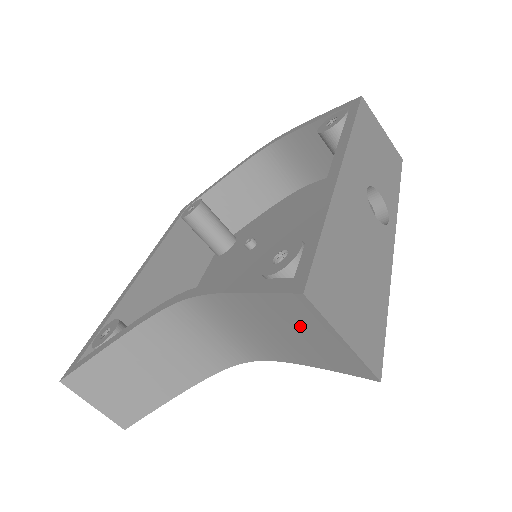
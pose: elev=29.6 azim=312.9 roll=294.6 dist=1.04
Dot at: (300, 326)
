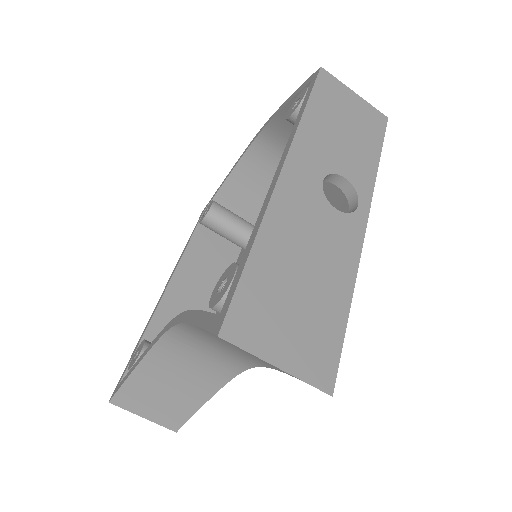
Dot at: occluded
